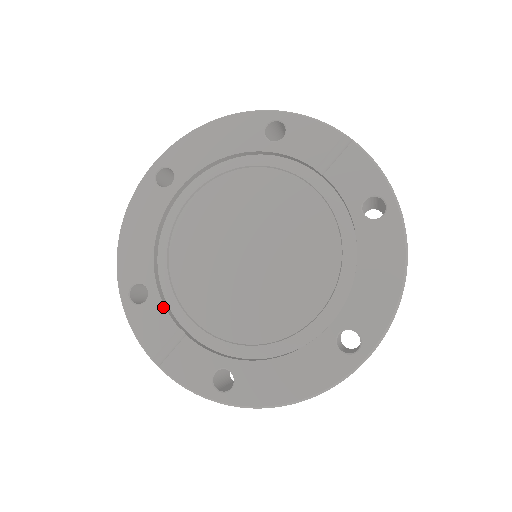
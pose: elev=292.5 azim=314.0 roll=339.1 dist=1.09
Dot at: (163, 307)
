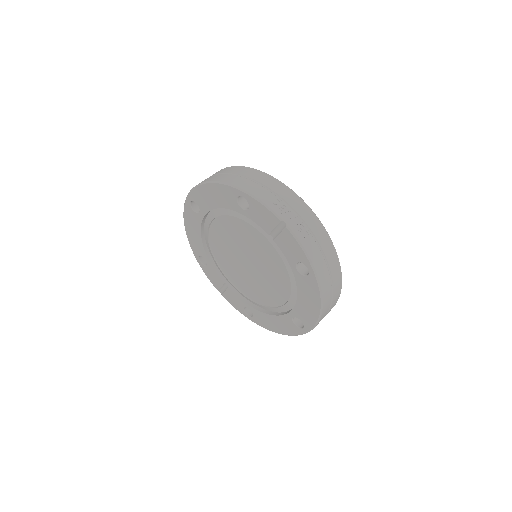
Dot at: (215, 271)
